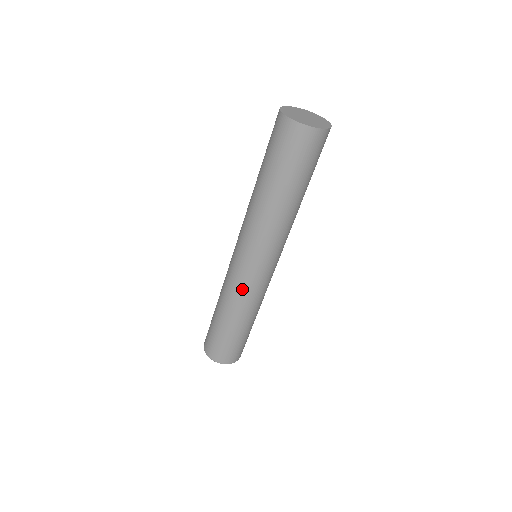
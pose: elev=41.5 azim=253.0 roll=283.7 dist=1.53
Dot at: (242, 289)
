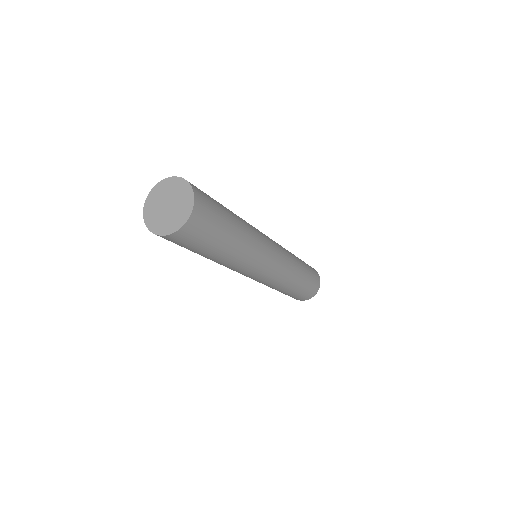
Dot at: (271, 283)
